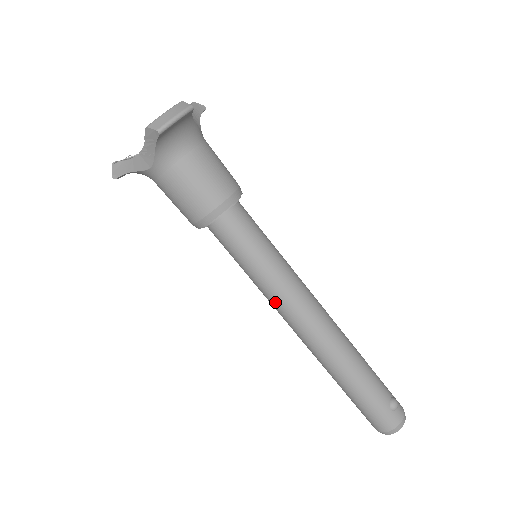
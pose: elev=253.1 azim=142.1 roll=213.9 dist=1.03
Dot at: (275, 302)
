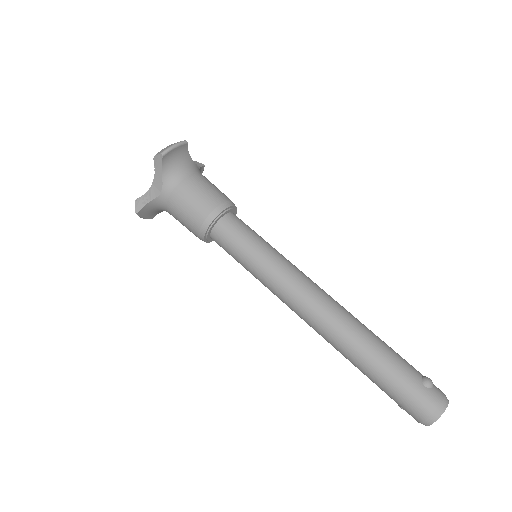
Dot at: (278, 288)
